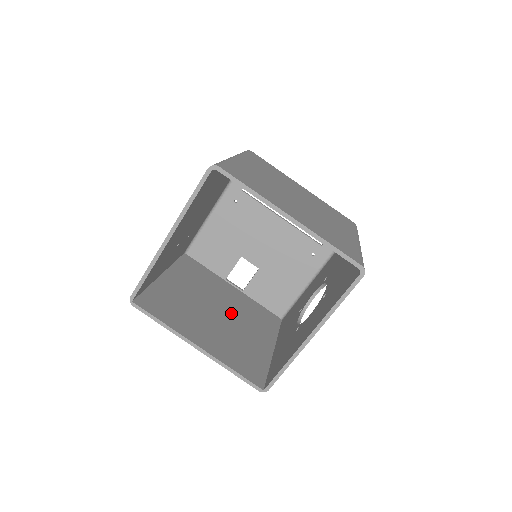
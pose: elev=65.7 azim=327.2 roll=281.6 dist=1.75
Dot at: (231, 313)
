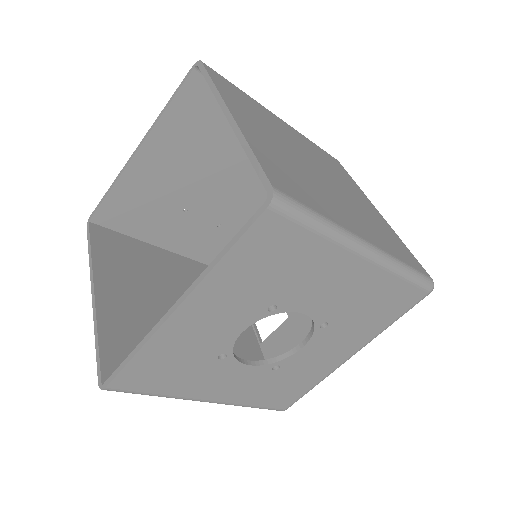
Dot at: occluded
